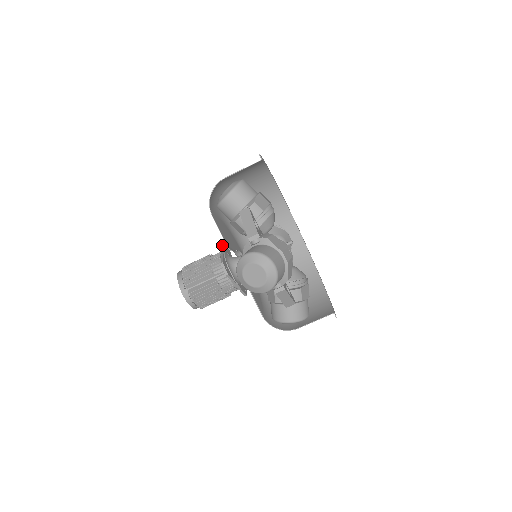
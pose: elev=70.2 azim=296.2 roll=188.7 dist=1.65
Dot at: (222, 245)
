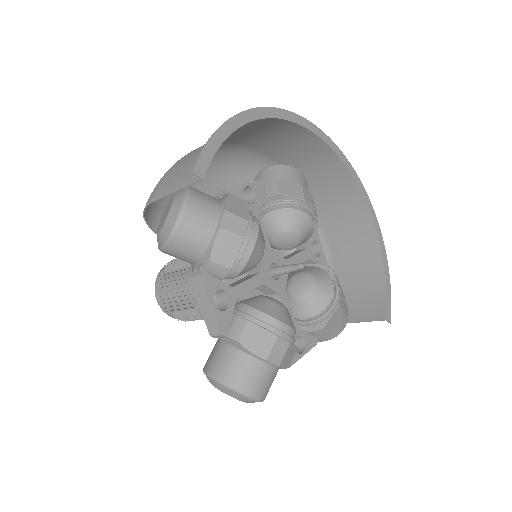
Dot at: occluded
